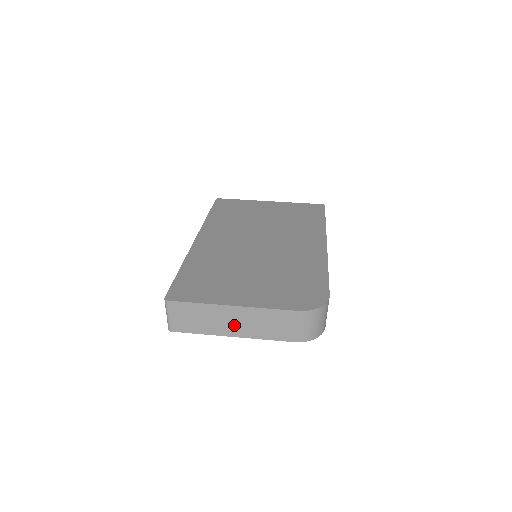
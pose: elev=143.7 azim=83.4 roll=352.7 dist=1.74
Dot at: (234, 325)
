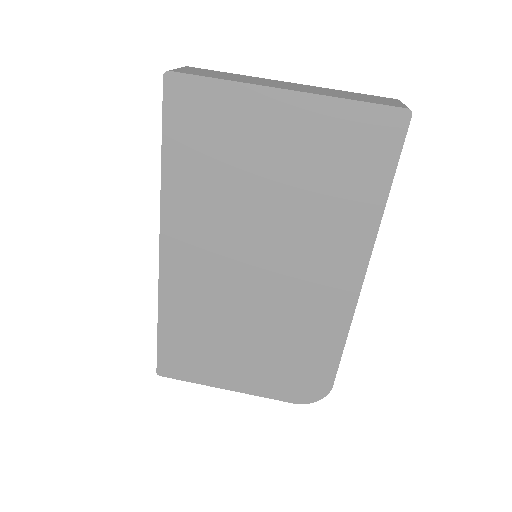
Dot at: occluded
